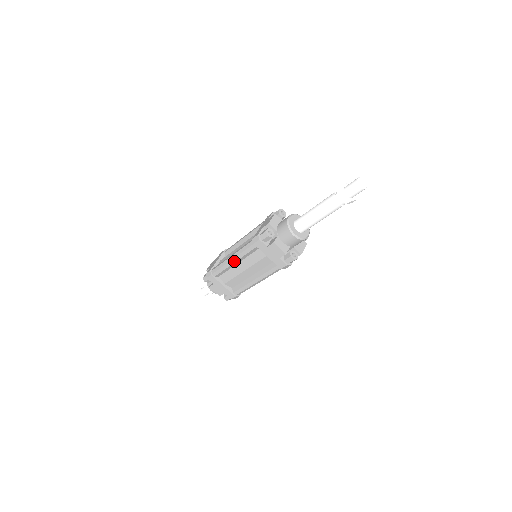
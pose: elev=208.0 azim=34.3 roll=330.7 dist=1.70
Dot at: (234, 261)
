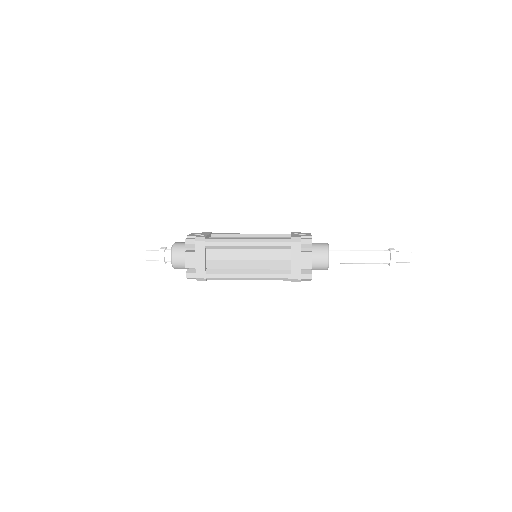
Dot at: (249, 279)
